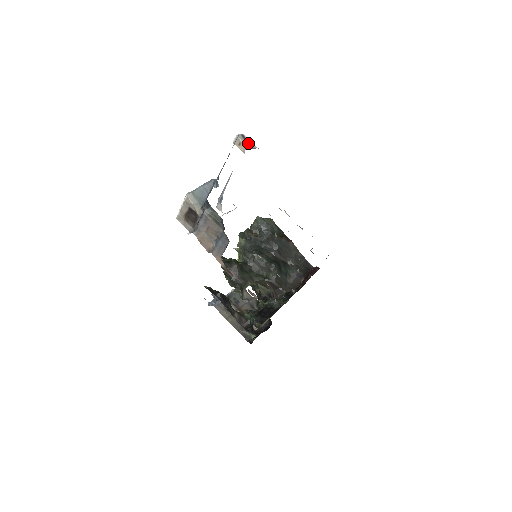
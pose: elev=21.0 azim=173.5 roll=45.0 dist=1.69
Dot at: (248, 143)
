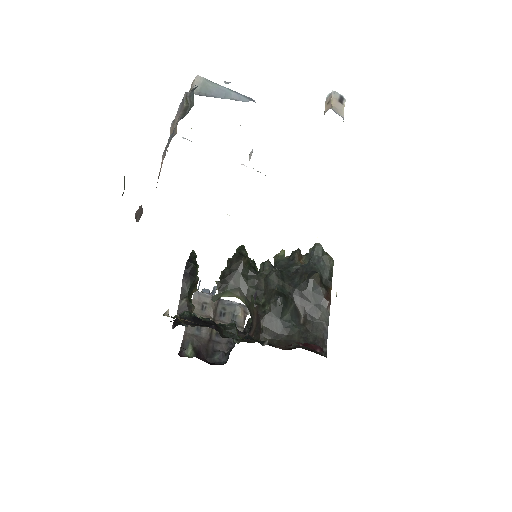
Dot at: (338, 106)
